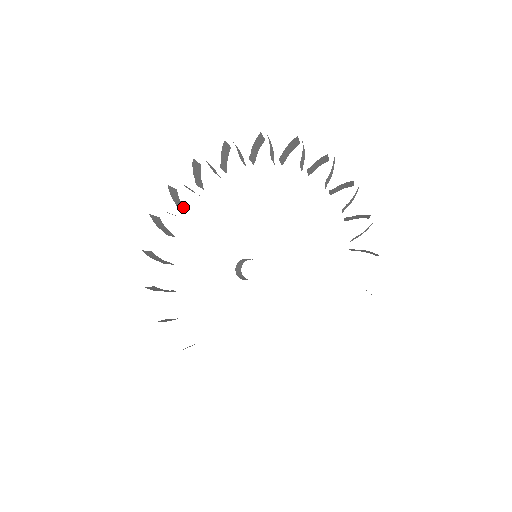
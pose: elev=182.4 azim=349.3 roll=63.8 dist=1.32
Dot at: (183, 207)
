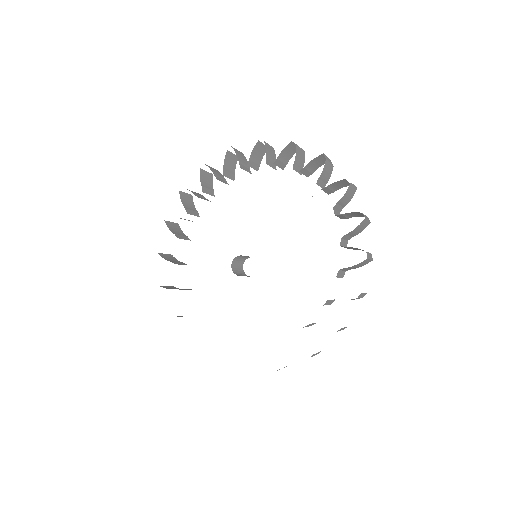
Dot at: (212, 192)
